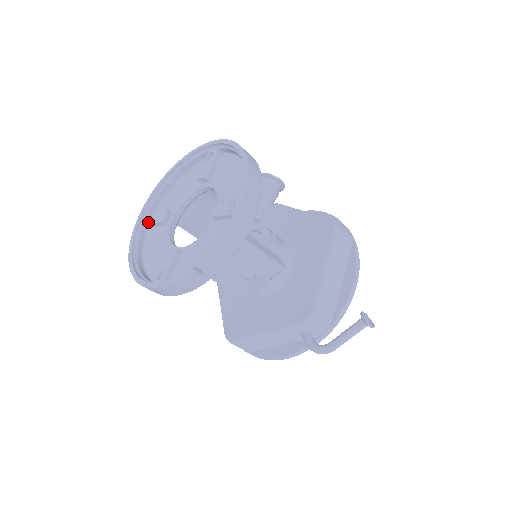
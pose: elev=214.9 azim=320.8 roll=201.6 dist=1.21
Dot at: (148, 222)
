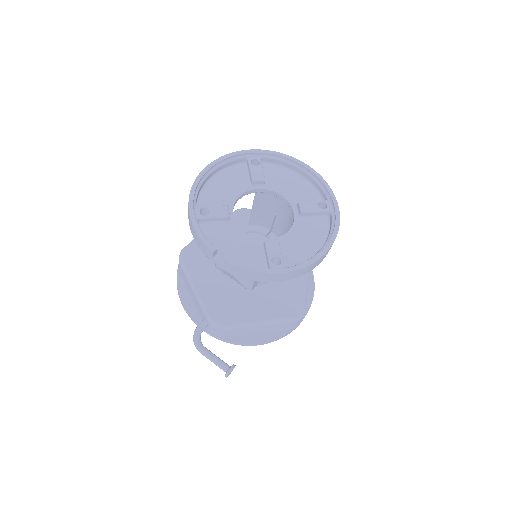
Dot at: (250, 163)
